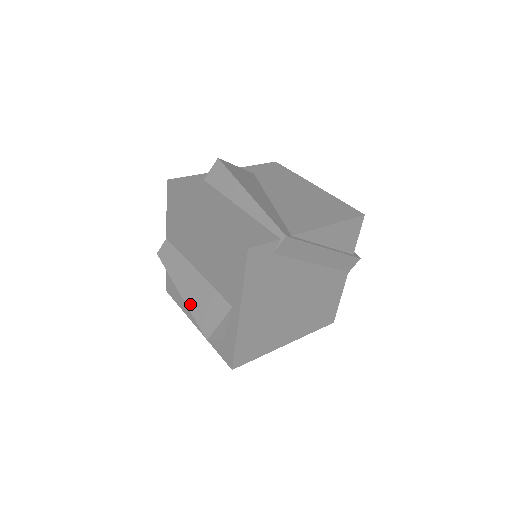
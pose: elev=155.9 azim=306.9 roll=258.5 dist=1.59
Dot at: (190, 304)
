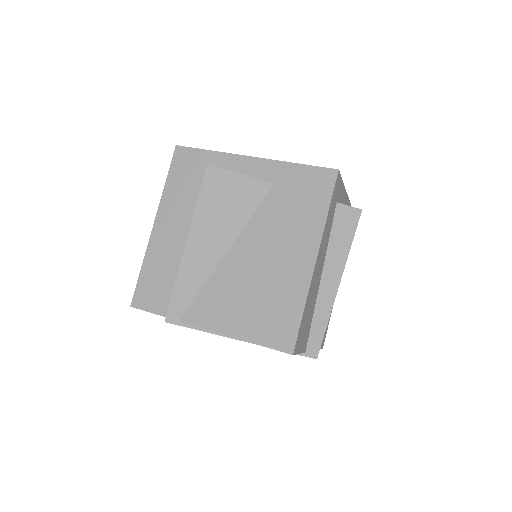
Dot at: occluded
